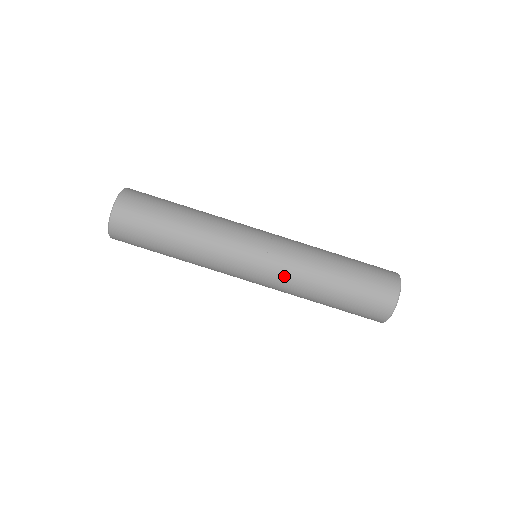
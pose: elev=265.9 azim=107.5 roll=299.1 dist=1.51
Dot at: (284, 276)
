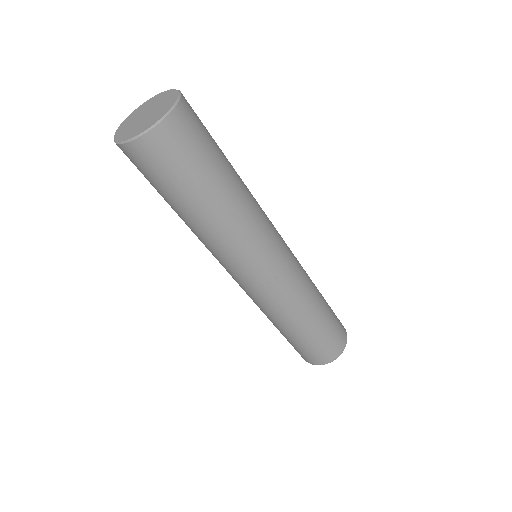
Dot at: (268, 303)
